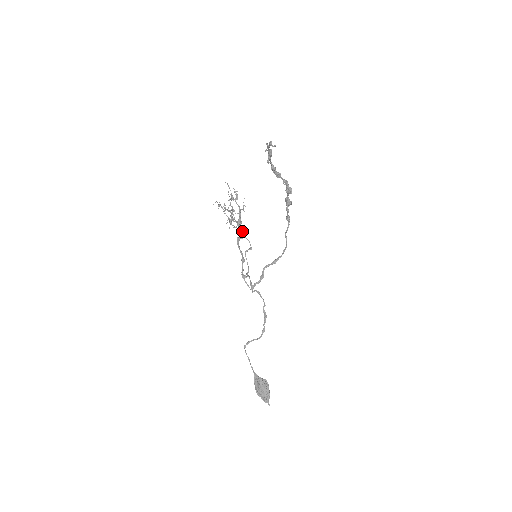
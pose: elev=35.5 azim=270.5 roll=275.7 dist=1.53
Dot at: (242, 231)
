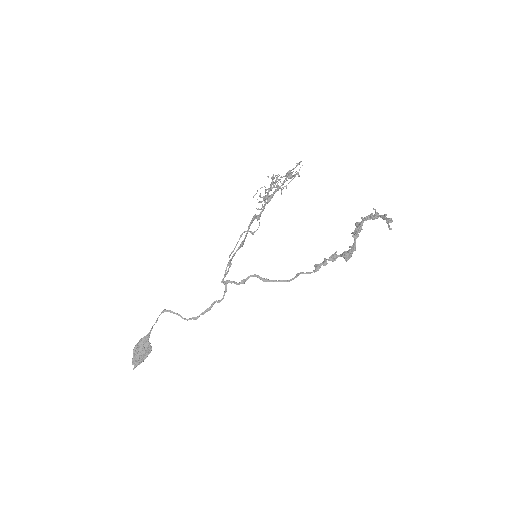
Dot at: (262, 207)
